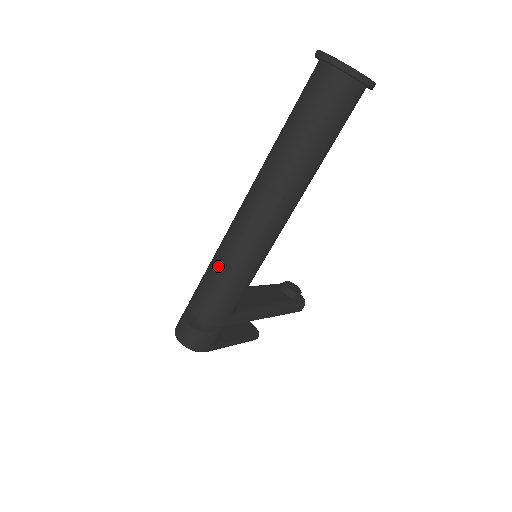
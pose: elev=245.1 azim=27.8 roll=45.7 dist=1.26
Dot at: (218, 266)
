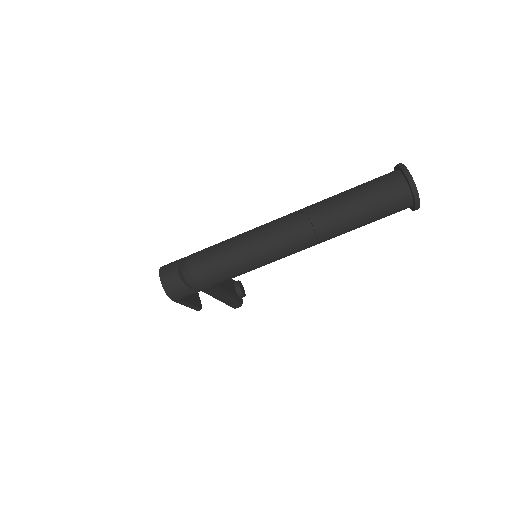
Dot at: (236, 248)
